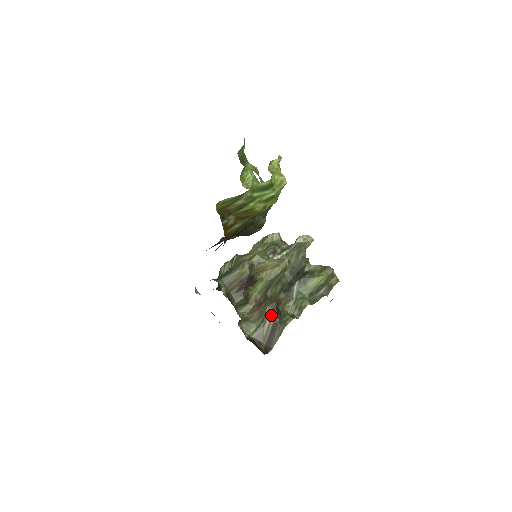
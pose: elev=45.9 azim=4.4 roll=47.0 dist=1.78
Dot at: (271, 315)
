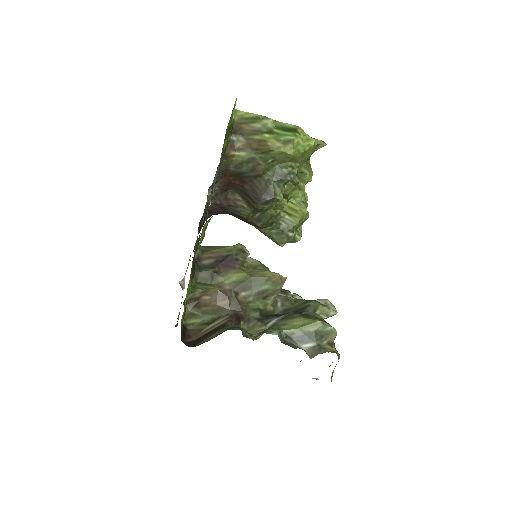
Dot at: (226, 317)
